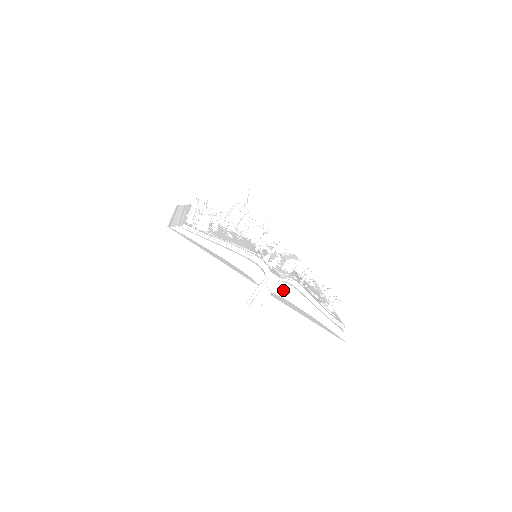
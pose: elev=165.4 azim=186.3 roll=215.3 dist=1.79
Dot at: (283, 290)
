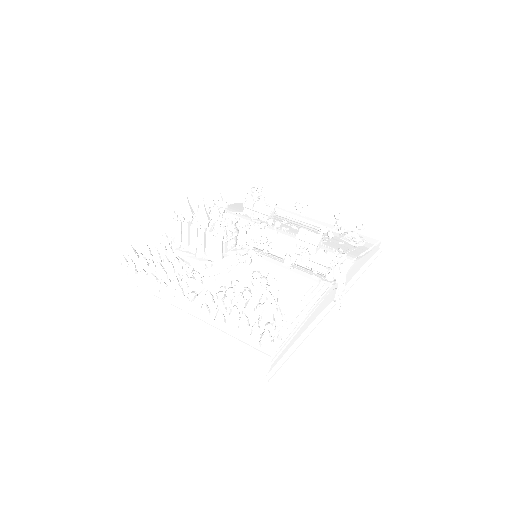
Dot at: (347, 279)
